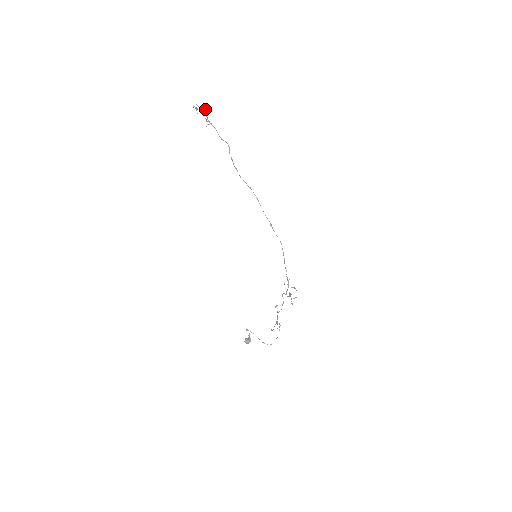
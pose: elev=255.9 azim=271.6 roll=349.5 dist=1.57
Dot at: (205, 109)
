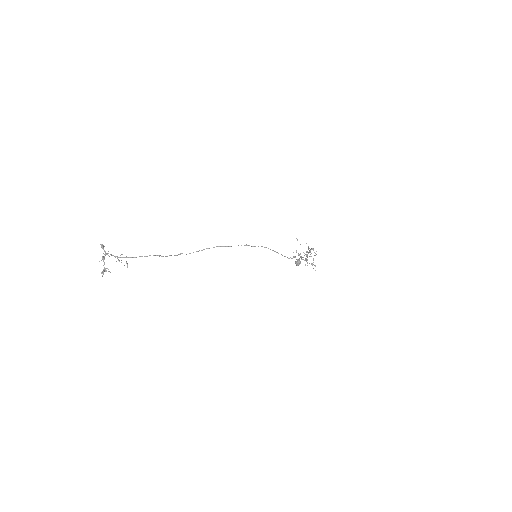
Dot at: occluded
